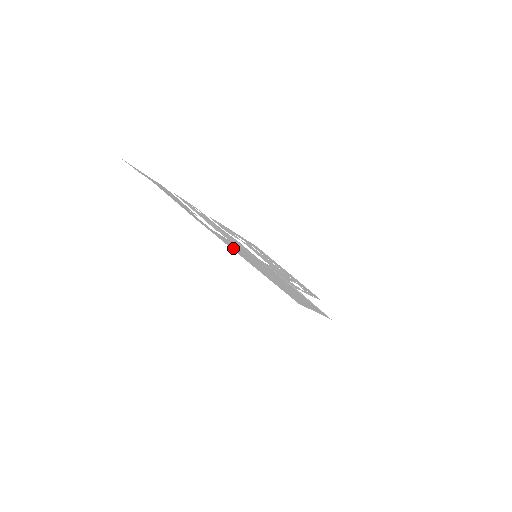
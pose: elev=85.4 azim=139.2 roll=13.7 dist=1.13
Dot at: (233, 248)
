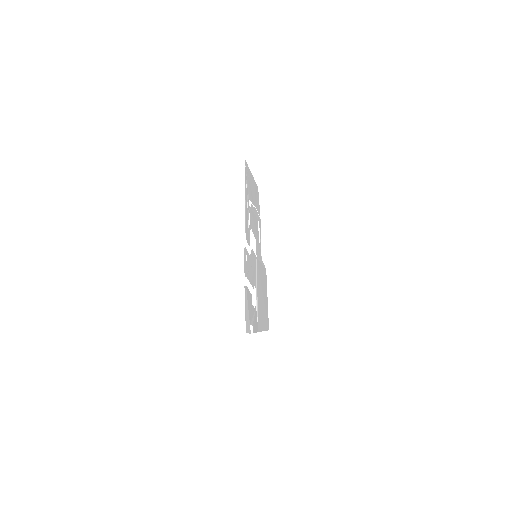
Dot at: (262, 324)
